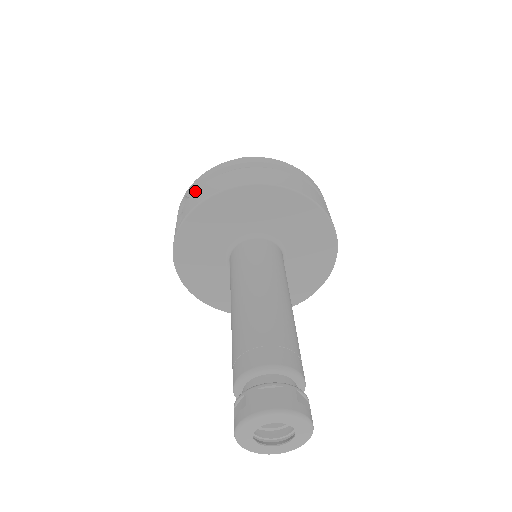
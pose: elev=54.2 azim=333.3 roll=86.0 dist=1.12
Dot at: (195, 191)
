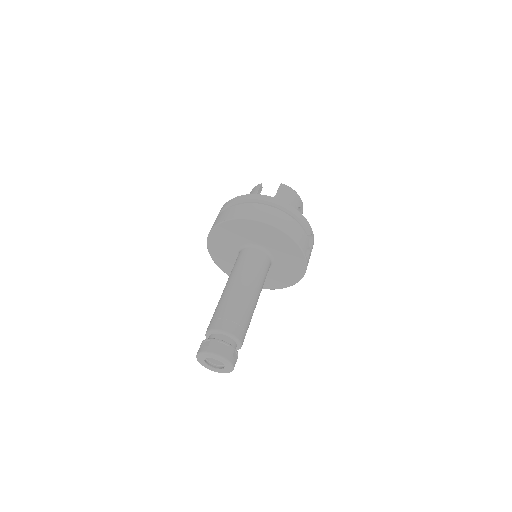
Dot at: occluded
